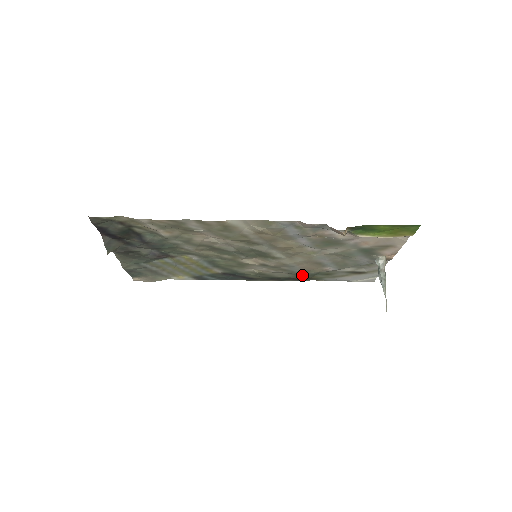
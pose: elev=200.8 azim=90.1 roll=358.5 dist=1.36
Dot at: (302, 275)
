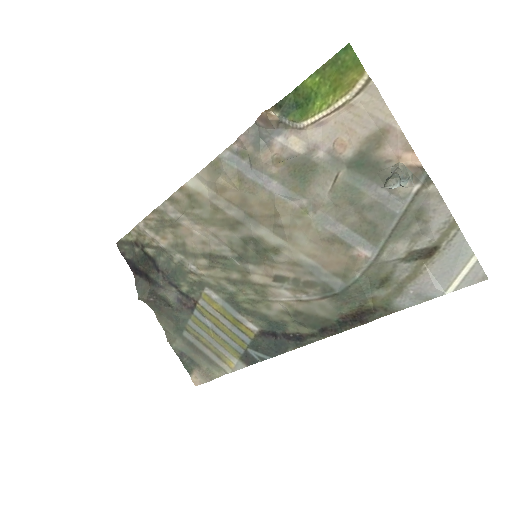
Dot at: (347, 296)
